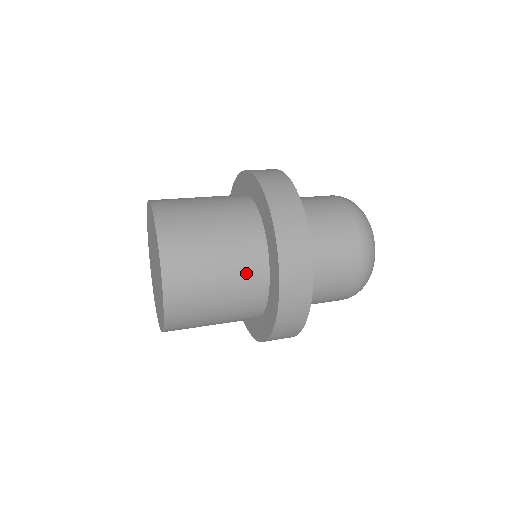
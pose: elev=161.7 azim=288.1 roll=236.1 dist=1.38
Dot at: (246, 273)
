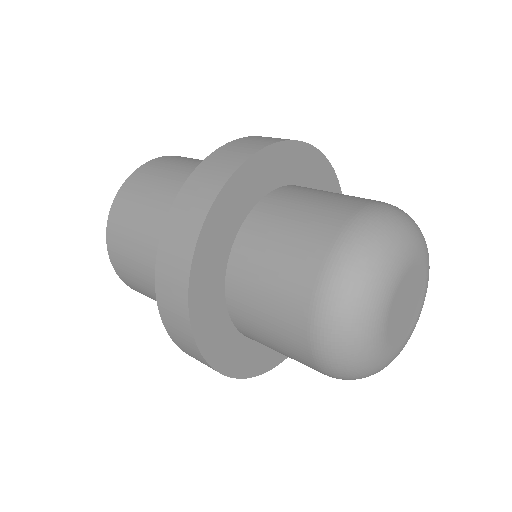
Dot at: occluded
